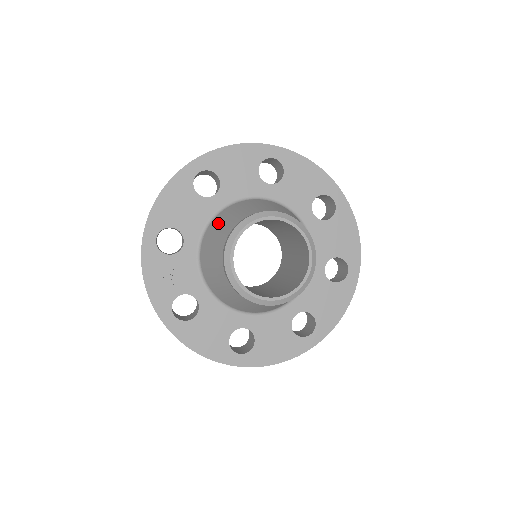
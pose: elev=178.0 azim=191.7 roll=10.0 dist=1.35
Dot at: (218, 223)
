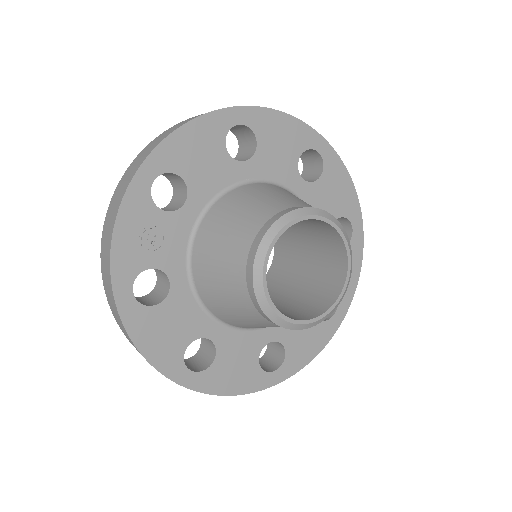
Dot at: (244, 197)
